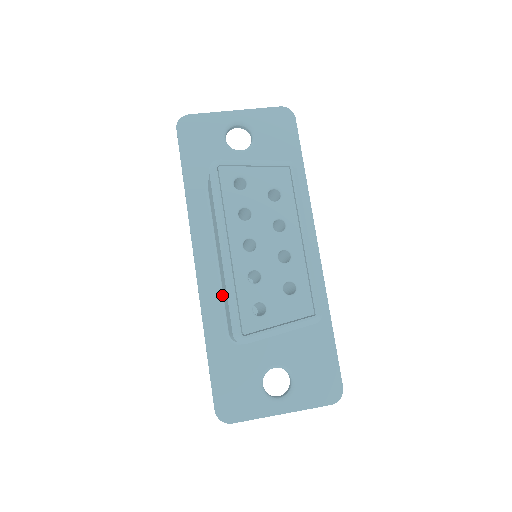
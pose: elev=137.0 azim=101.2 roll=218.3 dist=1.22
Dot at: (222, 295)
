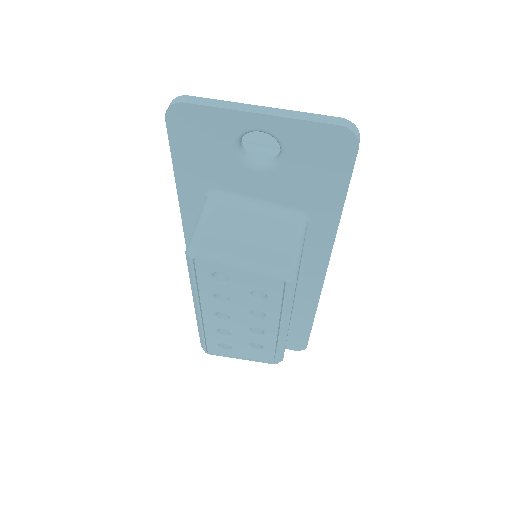
Dot at: occluded
